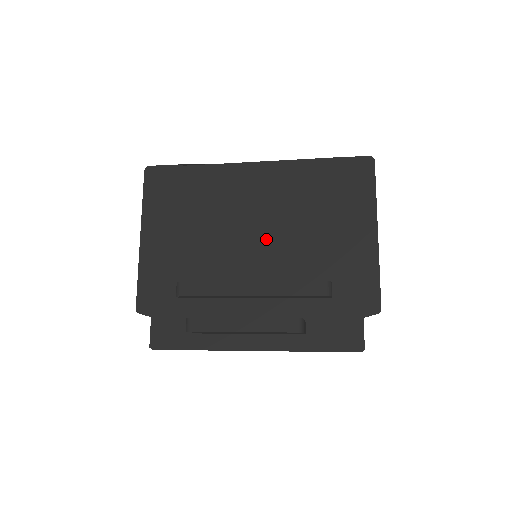
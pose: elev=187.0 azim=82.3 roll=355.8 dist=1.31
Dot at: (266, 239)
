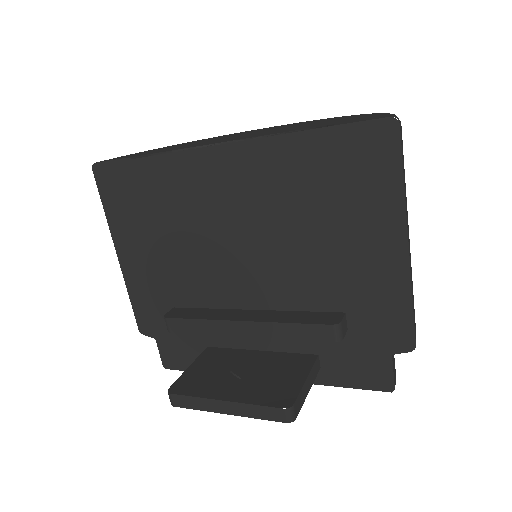
Dot at: (255, 256)
